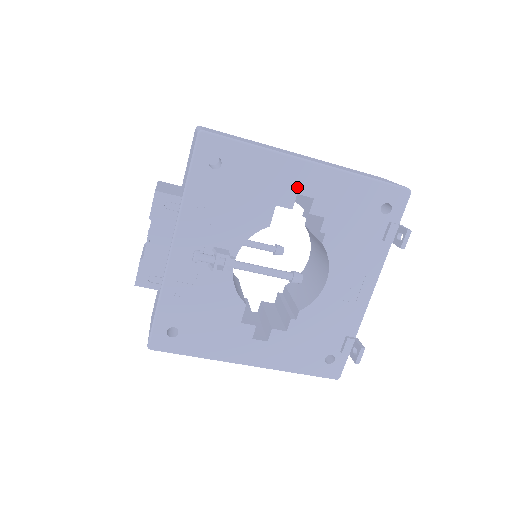
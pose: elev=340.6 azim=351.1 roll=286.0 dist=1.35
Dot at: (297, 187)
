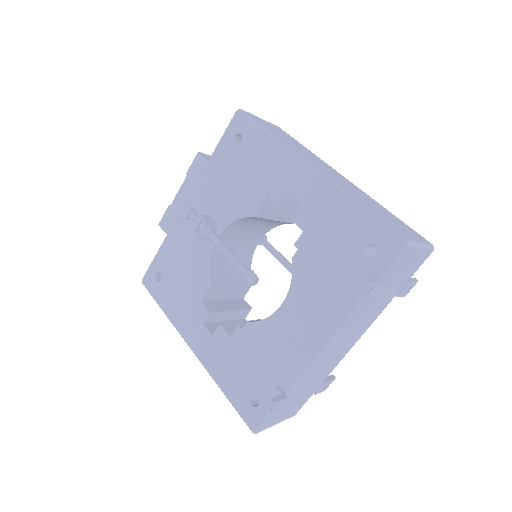
Dot at: (290, 187)
